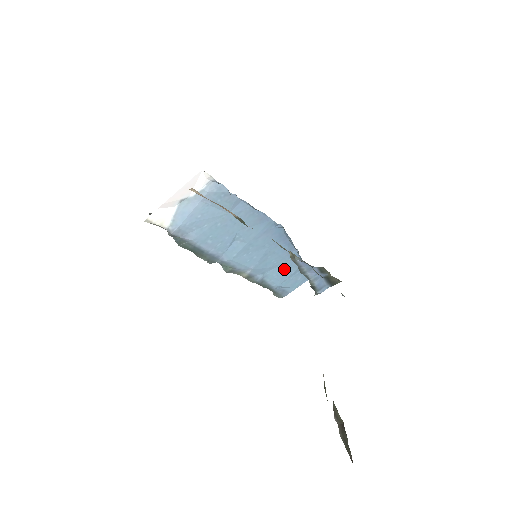
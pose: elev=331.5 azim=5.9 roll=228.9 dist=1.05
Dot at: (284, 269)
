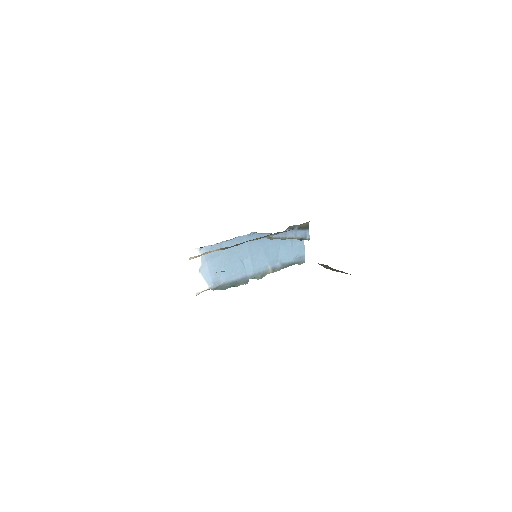
Dot at: (284, 248)
